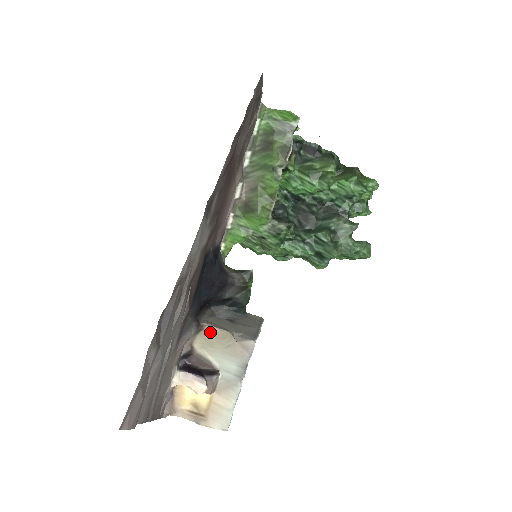
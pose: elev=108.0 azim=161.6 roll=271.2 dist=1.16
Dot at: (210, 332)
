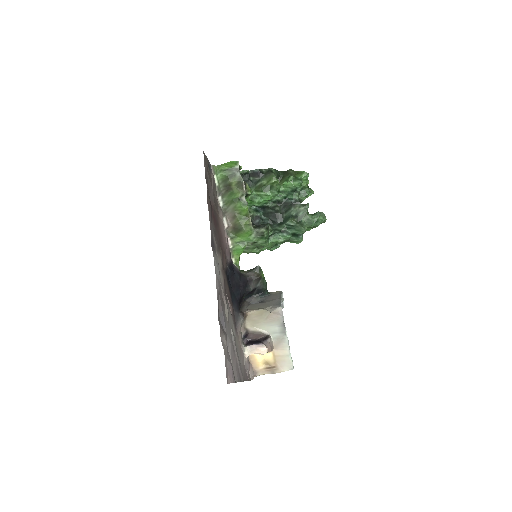
Dot at: (252, 315)
